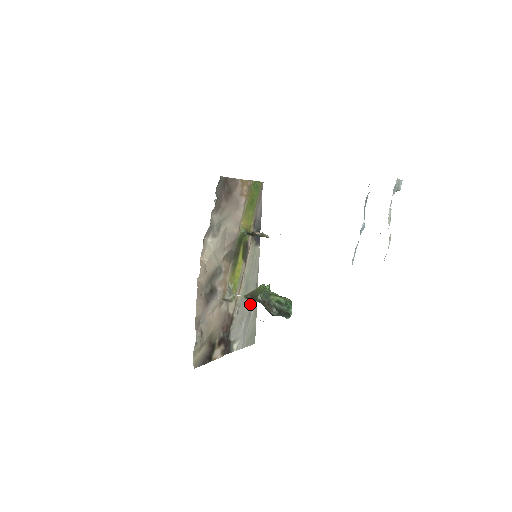
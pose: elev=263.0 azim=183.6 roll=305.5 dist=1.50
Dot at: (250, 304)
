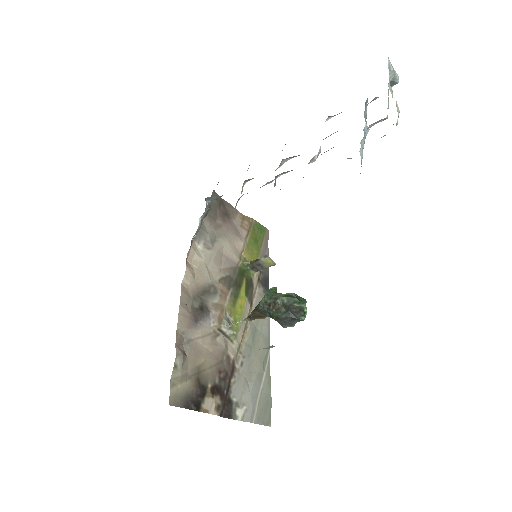
Dot at: (260, 361)
